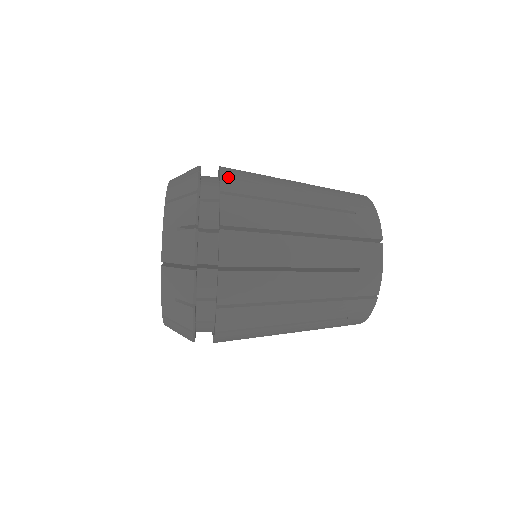
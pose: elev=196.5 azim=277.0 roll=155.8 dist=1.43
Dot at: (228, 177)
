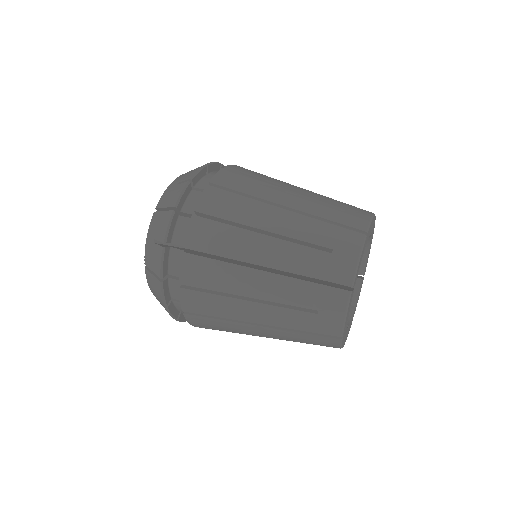
Dot at: (210, 193)
